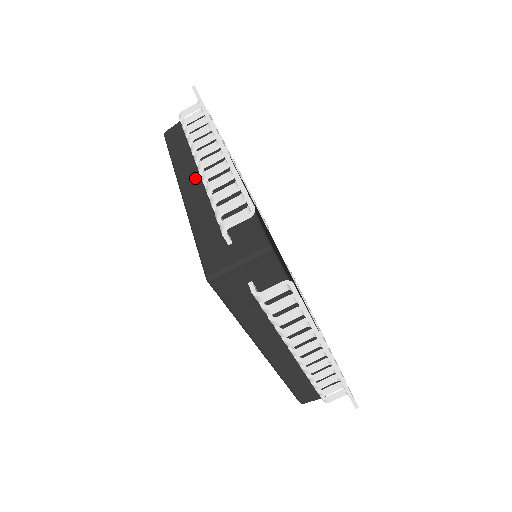
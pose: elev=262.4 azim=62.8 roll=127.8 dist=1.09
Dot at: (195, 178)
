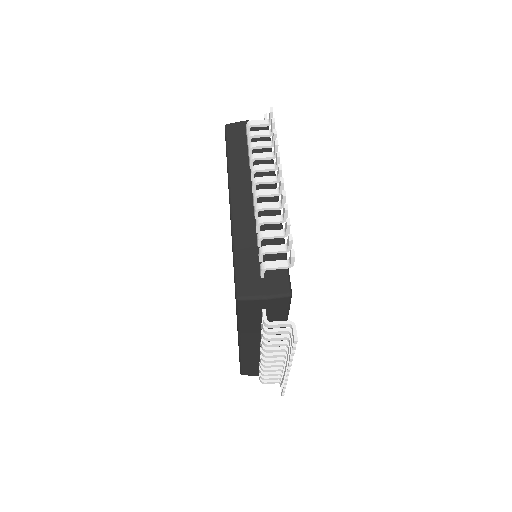
Dot at: (246, 195)
